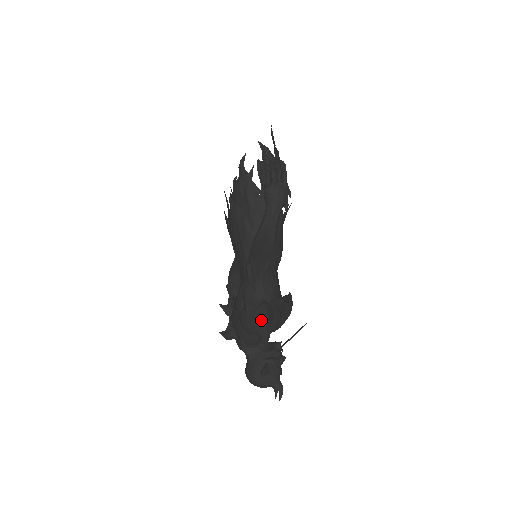
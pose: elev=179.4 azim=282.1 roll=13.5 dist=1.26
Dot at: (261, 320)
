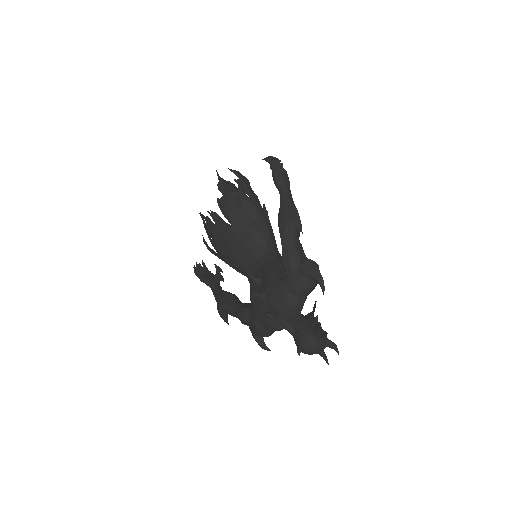
Dot at: (312, 270)
